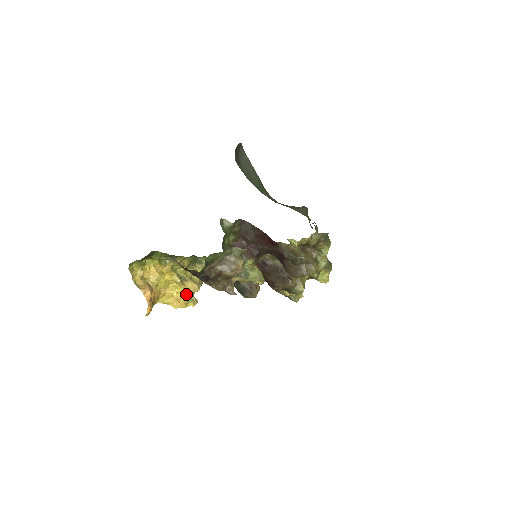
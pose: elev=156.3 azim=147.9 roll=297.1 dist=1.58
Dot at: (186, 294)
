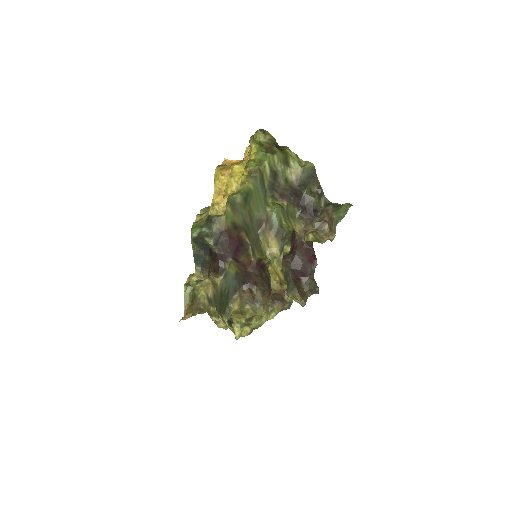
Dot at: occluded
